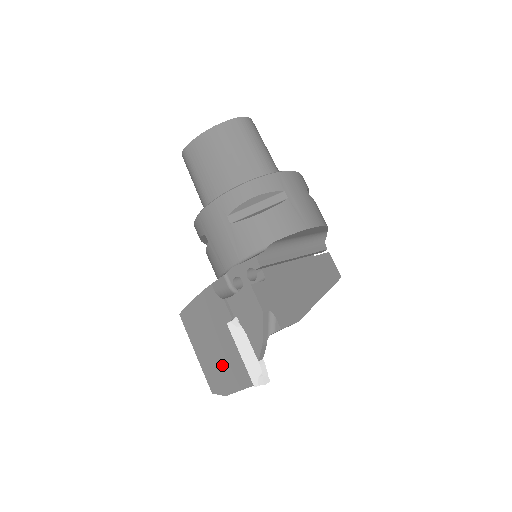
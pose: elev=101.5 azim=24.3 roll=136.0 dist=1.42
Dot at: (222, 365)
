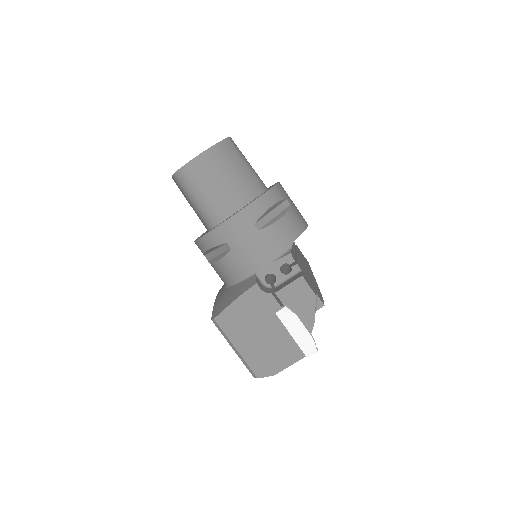
Dot at: (270, 350)
